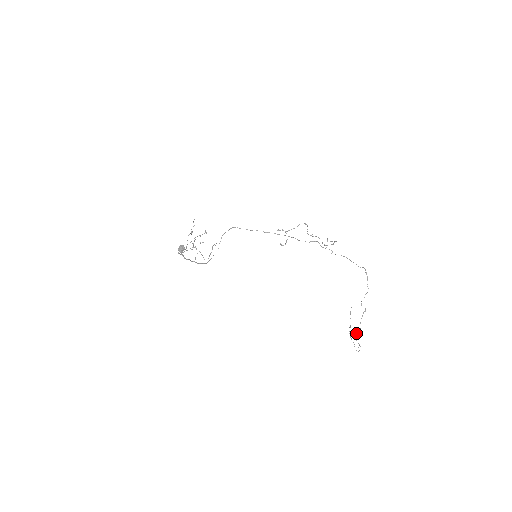
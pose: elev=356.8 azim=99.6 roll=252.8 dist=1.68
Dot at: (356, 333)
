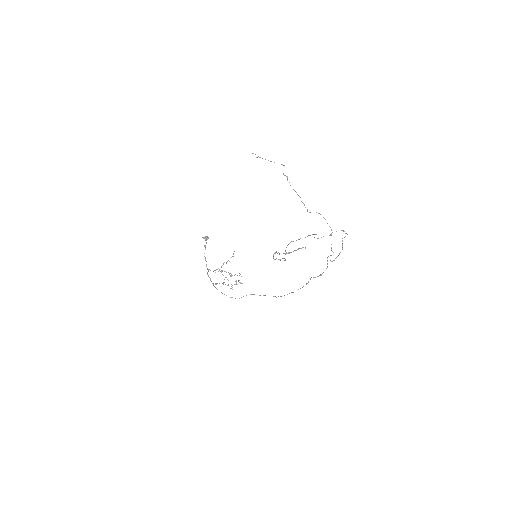
Dot at: occluded
